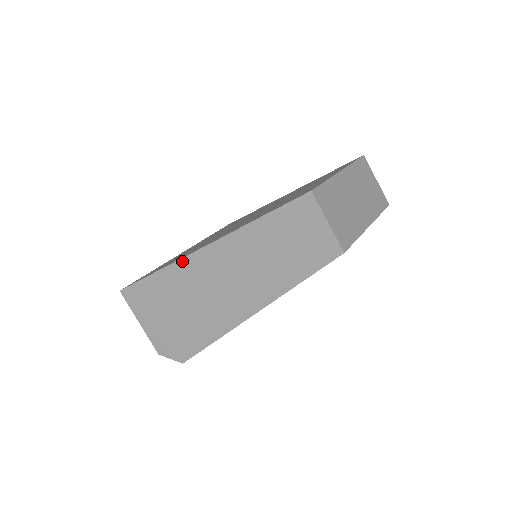
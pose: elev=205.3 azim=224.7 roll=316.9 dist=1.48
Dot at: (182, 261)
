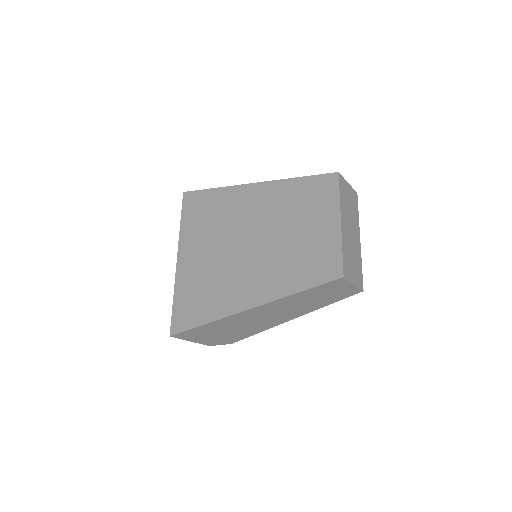
Dot at: (230, 317)
